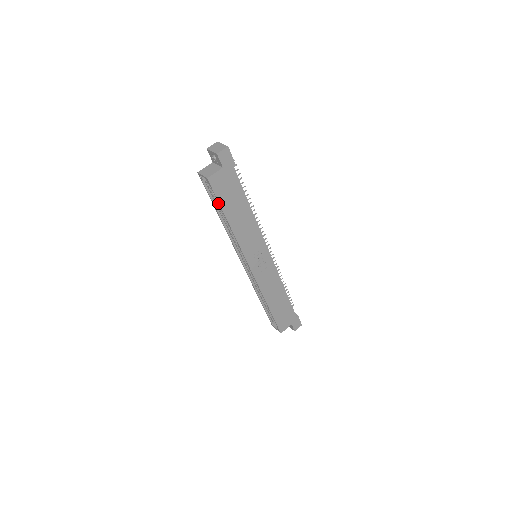
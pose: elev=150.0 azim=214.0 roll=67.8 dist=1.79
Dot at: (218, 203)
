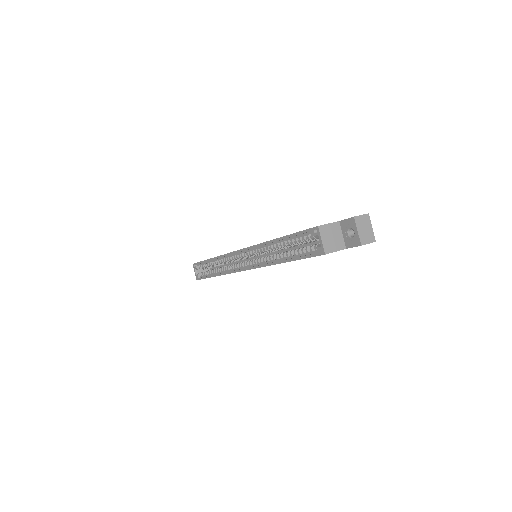
Dot at: (299, 257)
